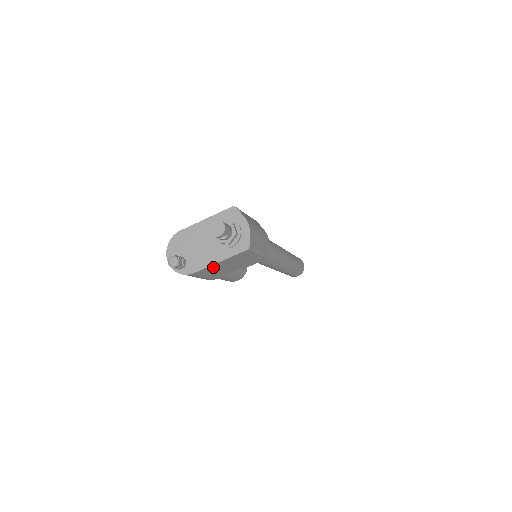
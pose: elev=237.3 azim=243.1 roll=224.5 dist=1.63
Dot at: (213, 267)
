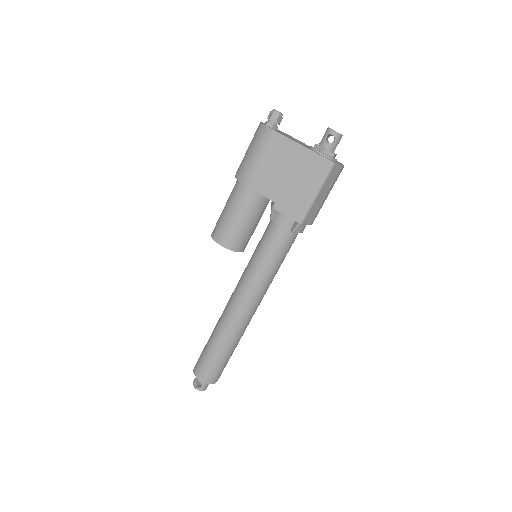
Dot at: (288, 150)
